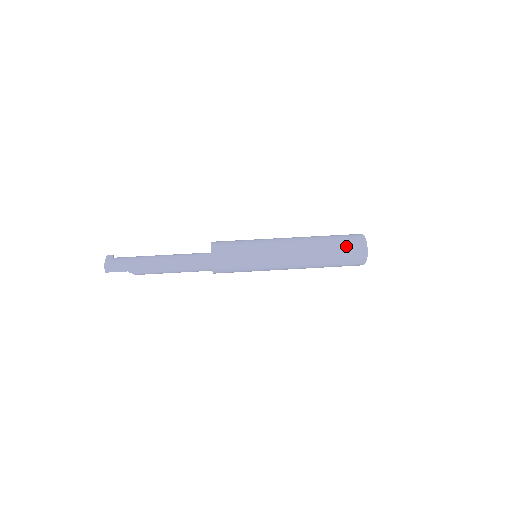
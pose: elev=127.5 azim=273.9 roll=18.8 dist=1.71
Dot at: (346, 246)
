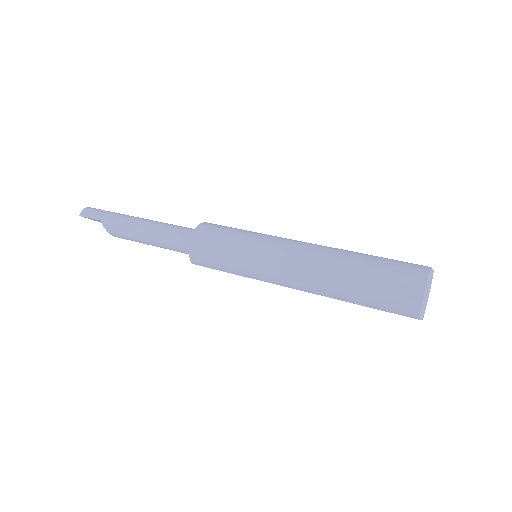
Dot at: (393, 264)
